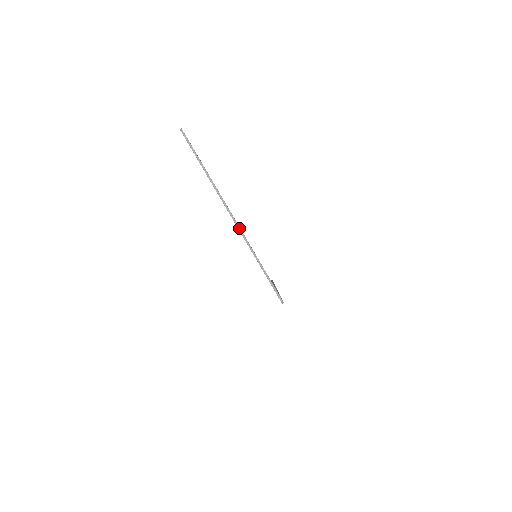
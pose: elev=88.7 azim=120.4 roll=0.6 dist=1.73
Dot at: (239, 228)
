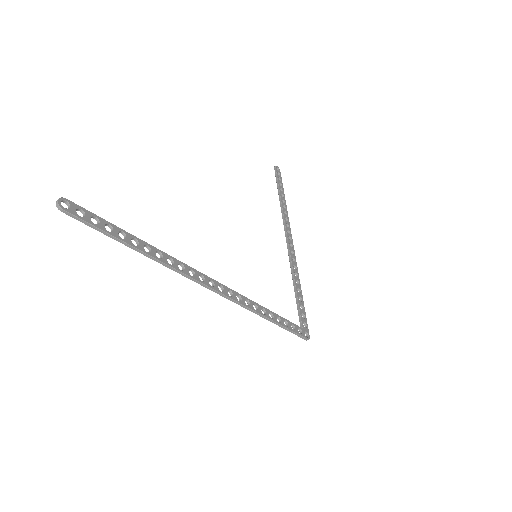
Dot at: (226, 297)
